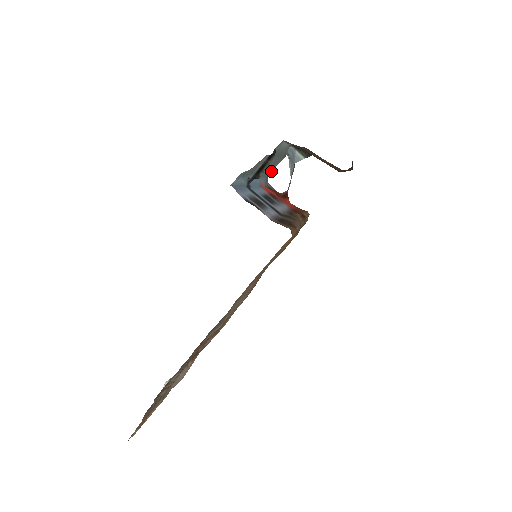
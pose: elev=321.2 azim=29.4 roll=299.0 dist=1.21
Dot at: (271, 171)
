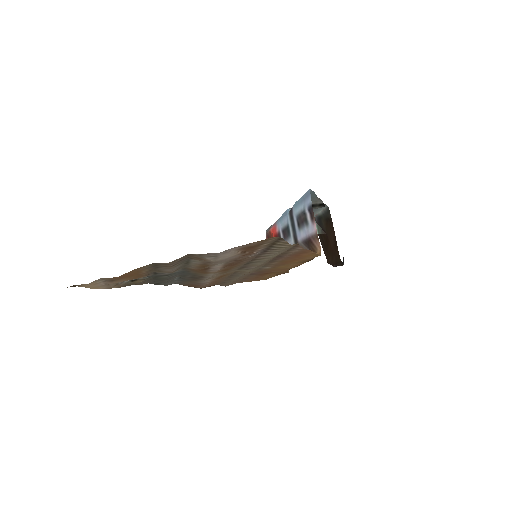
Dot at: occluded
